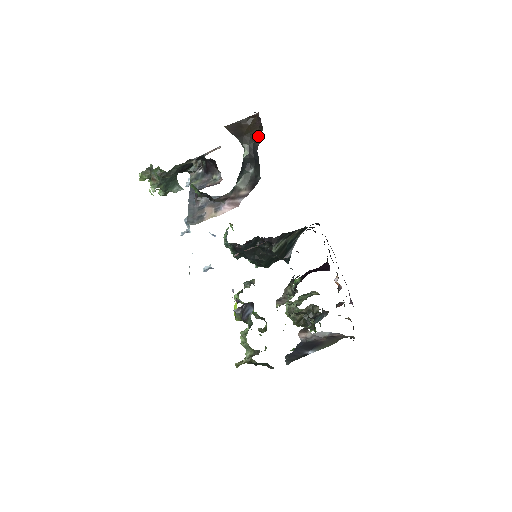
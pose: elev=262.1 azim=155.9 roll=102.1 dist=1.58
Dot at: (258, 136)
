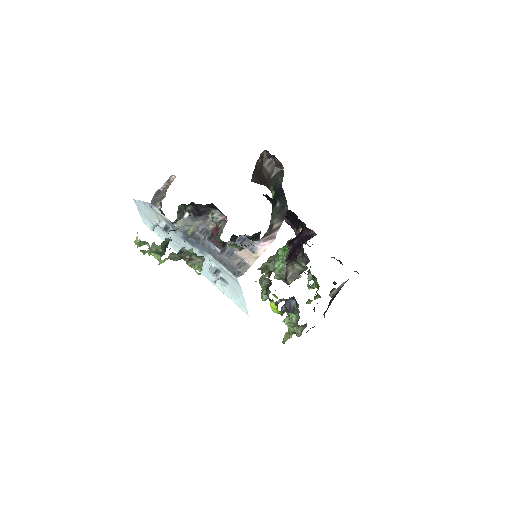
Dot at: (279, 174)
